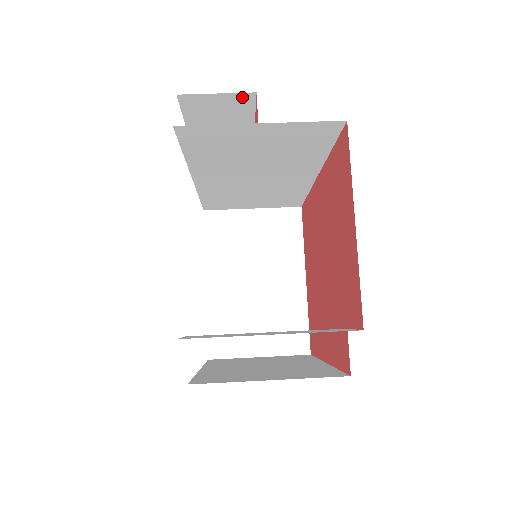
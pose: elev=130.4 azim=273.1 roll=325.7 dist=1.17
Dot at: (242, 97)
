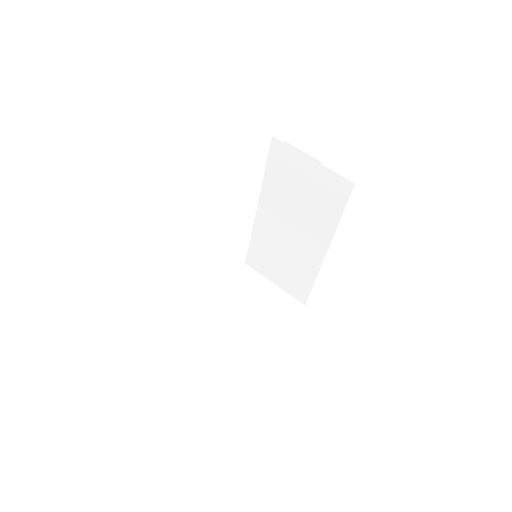
Dot at: occluded
